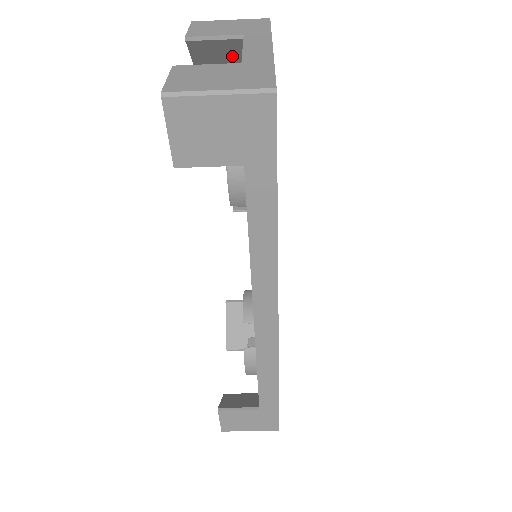
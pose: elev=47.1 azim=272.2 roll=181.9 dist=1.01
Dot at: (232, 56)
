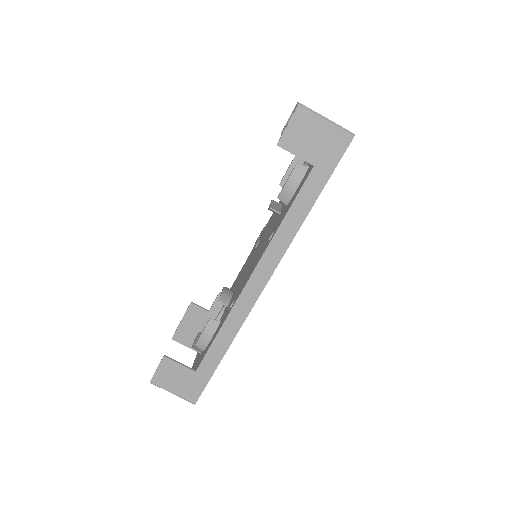
Dot at: occluded
